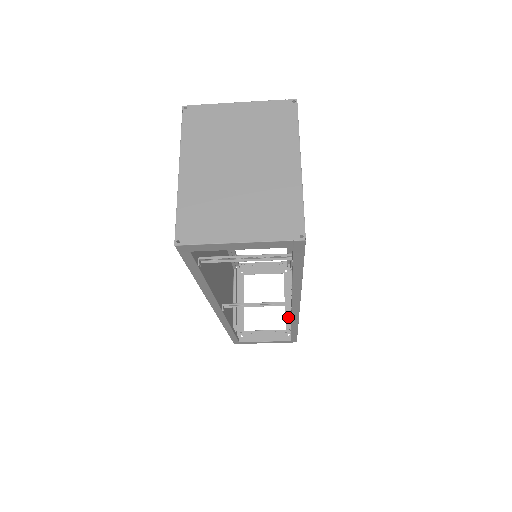
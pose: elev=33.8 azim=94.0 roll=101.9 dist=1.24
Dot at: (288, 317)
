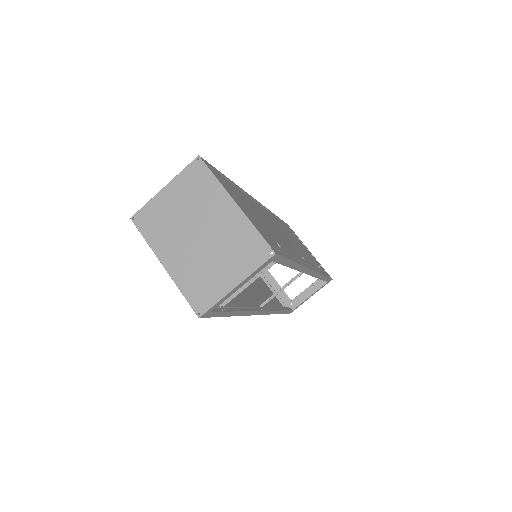
Dot at: occluded
